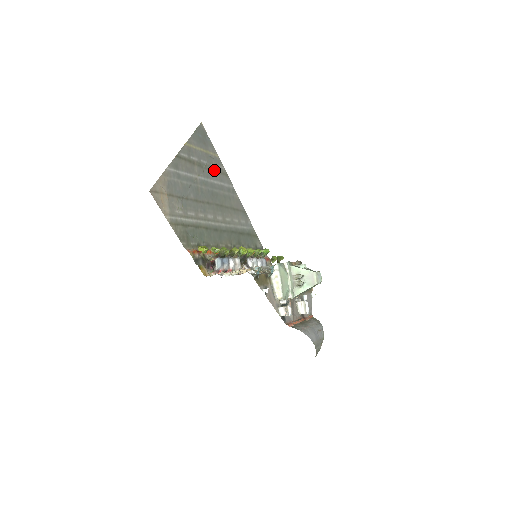
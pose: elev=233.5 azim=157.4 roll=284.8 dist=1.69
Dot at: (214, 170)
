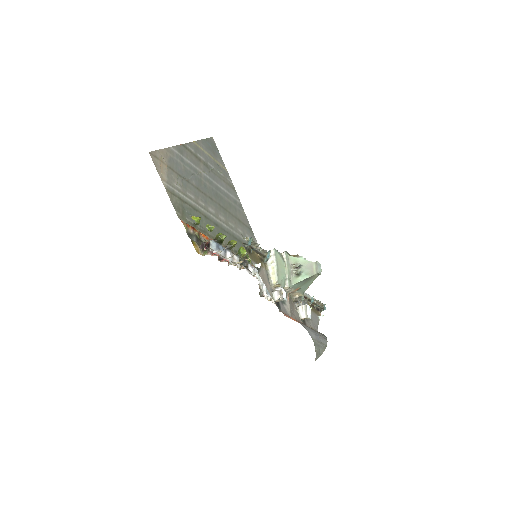
Dot at: (221, 178)
